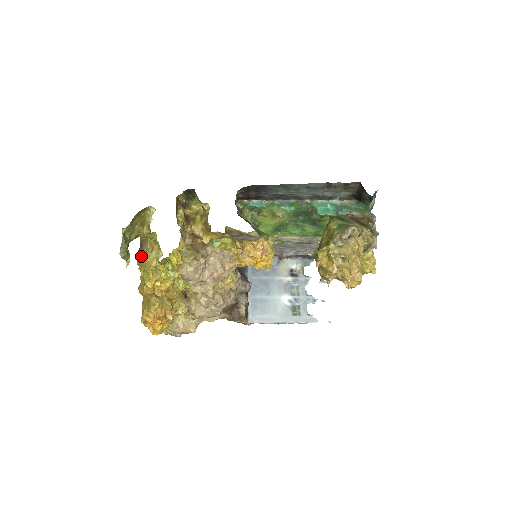
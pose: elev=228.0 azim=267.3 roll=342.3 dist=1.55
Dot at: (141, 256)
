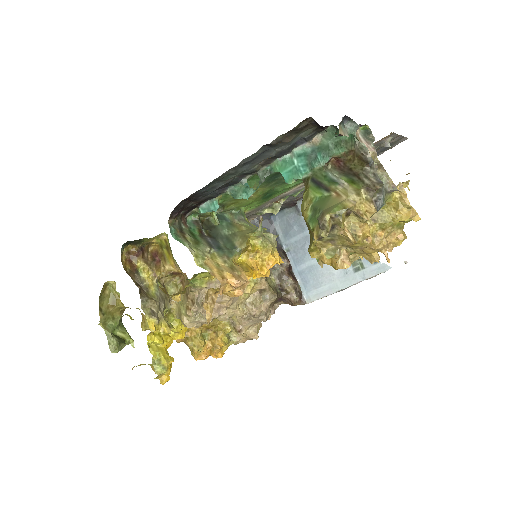
Dot at: occluded
